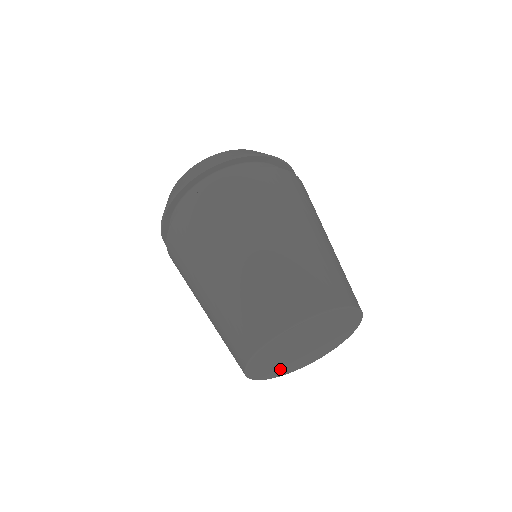
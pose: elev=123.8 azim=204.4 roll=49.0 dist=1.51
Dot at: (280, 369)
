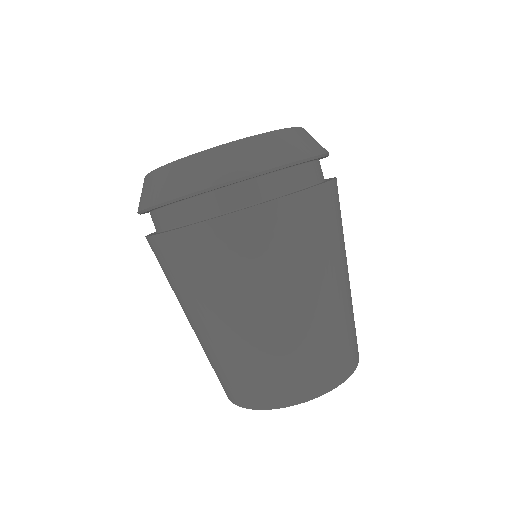
Dot at: occluded
